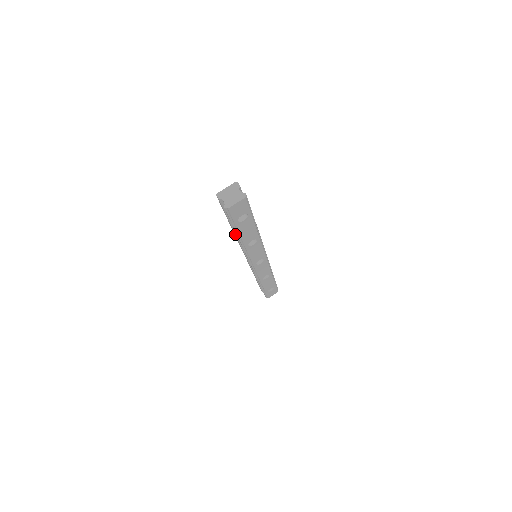
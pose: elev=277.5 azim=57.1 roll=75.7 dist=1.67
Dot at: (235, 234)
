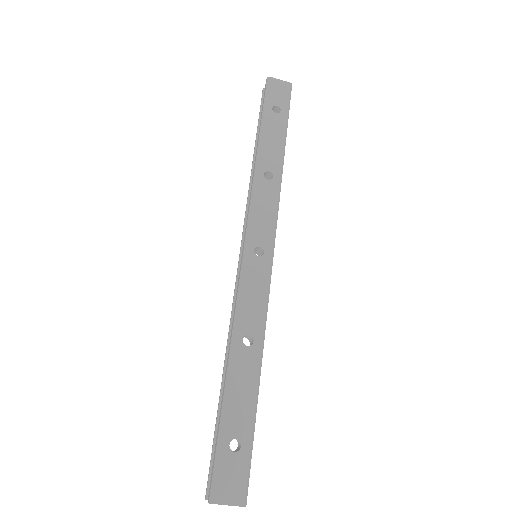
Dot at: (227, 360)
